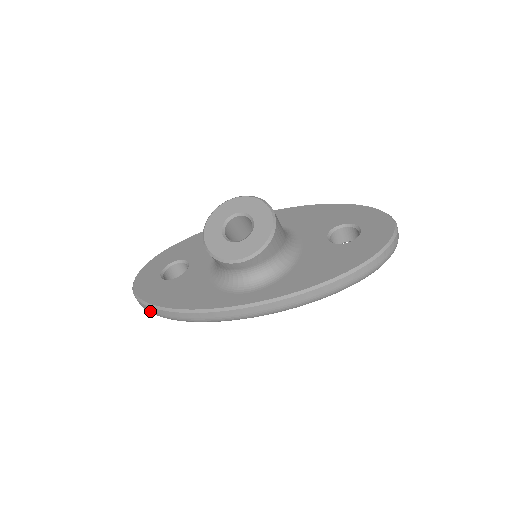
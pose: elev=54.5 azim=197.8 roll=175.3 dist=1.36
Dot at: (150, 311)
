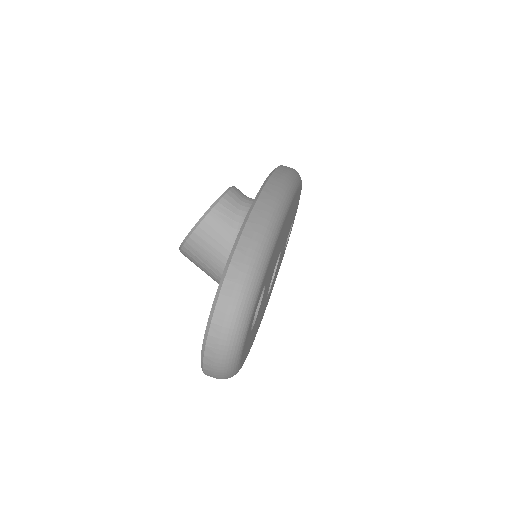
Dot at: (251, 244)
